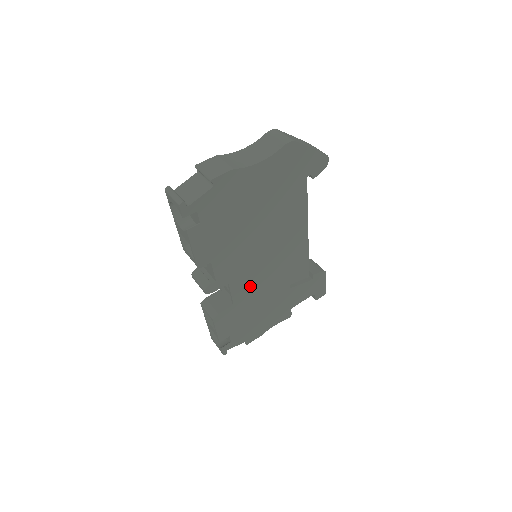
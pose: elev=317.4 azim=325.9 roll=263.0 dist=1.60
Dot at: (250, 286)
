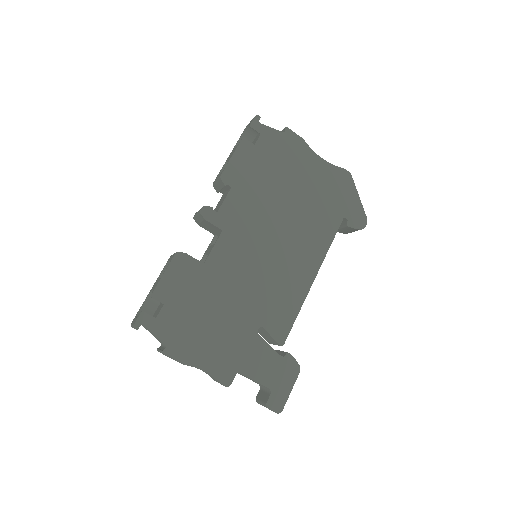
Dot at: (232, 265)
